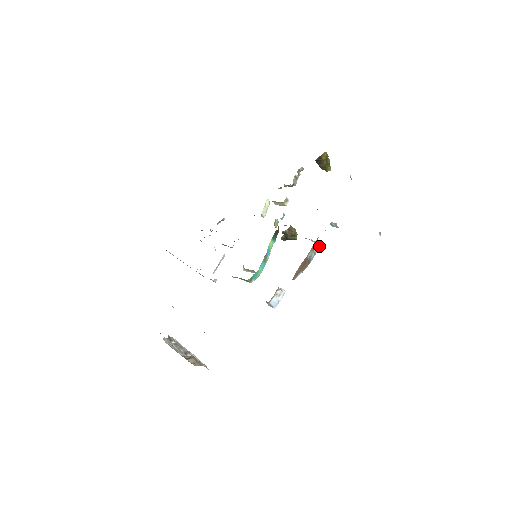
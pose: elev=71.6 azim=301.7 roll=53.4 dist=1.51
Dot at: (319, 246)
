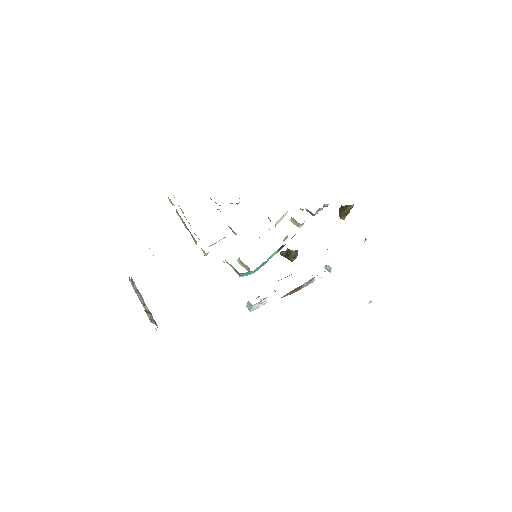
Dot at: occluded
